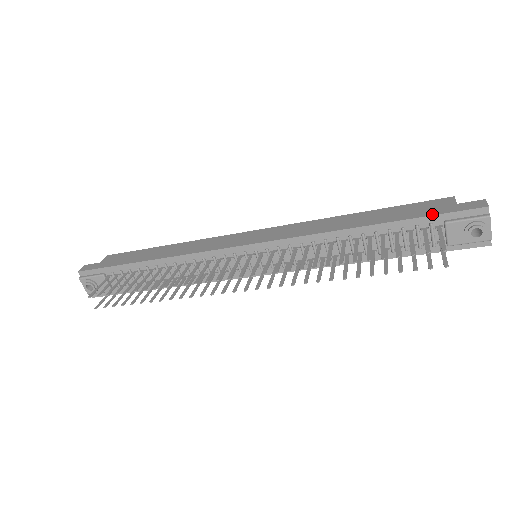
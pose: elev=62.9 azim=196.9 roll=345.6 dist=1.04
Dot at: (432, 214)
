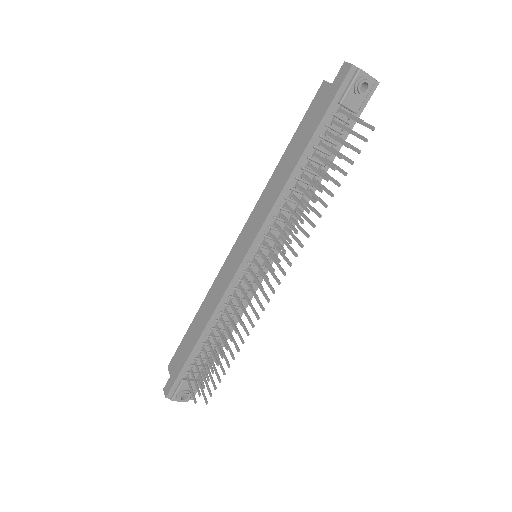
Dot at: (327, 108)
